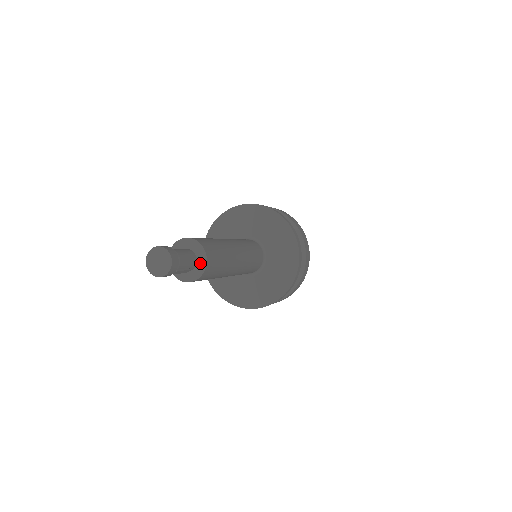
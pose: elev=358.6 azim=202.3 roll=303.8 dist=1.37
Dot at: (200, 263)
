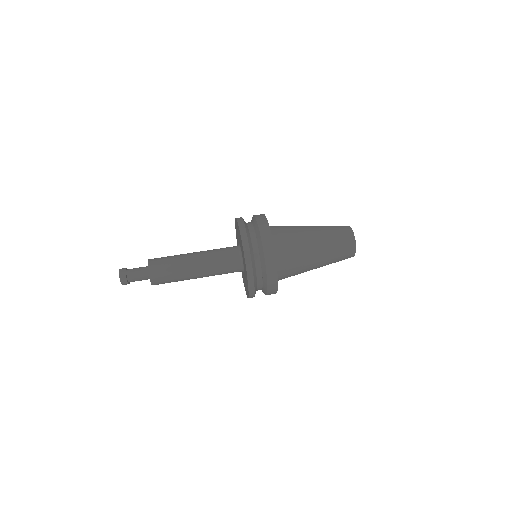
Dot at: occluded
